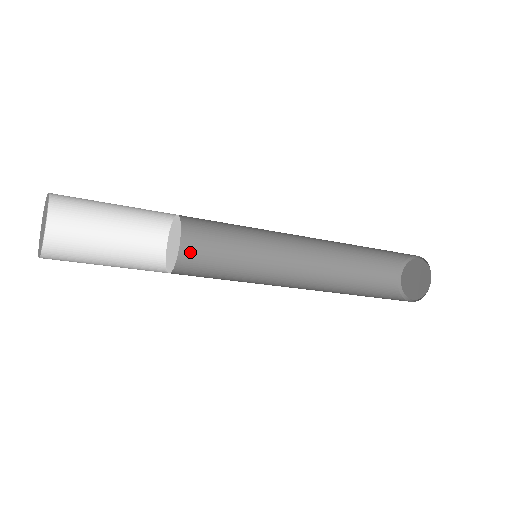
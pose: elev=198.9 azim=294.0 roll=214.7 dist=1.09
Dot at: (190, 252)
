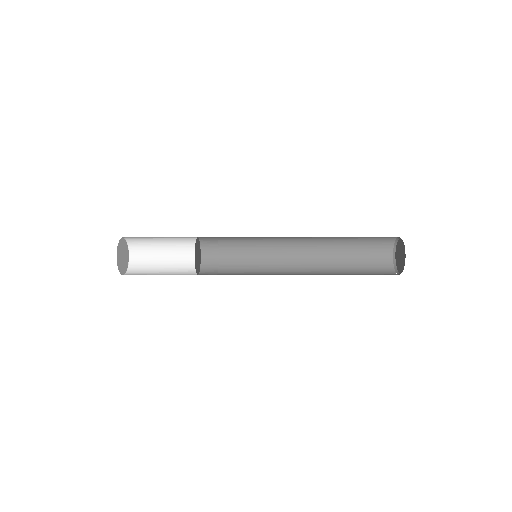
Dot at: (216, 249)
